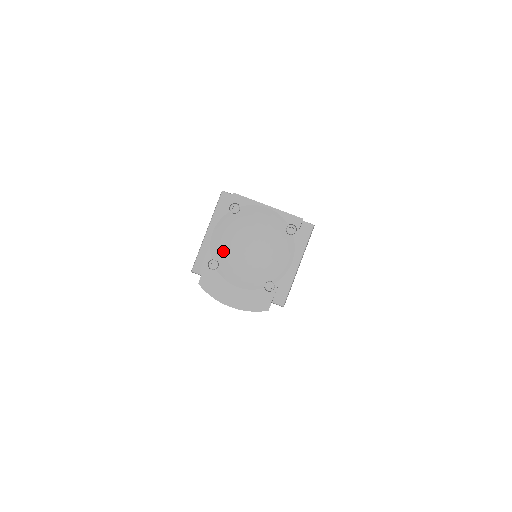
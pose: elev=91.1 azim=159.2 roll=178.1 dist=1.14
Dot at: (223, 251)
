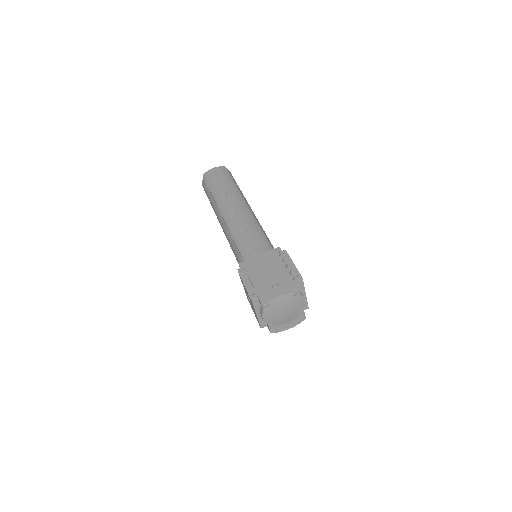
Dot at: (273, 320)
